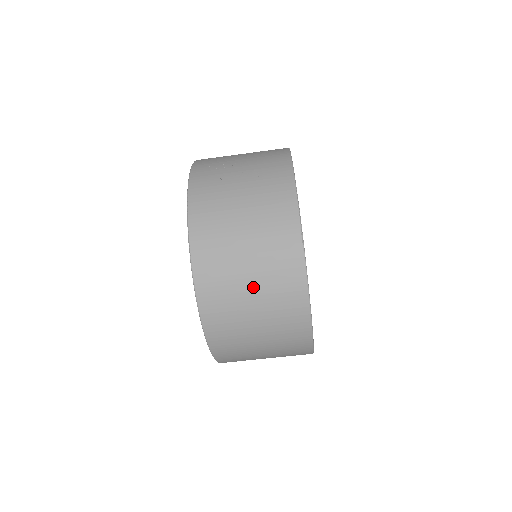
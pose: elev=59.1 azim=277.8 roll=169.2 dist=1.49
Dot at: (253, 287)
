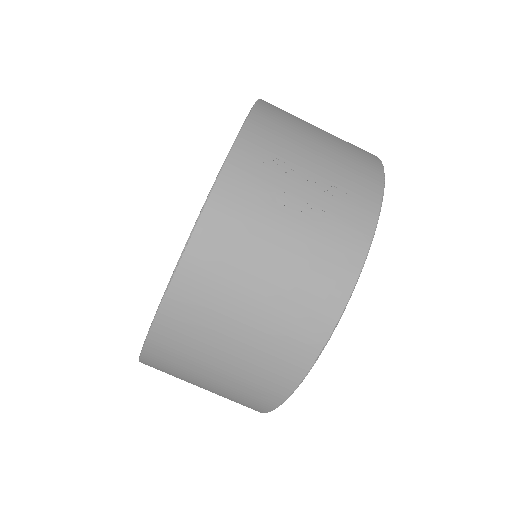
Dot at: (226, 362)
